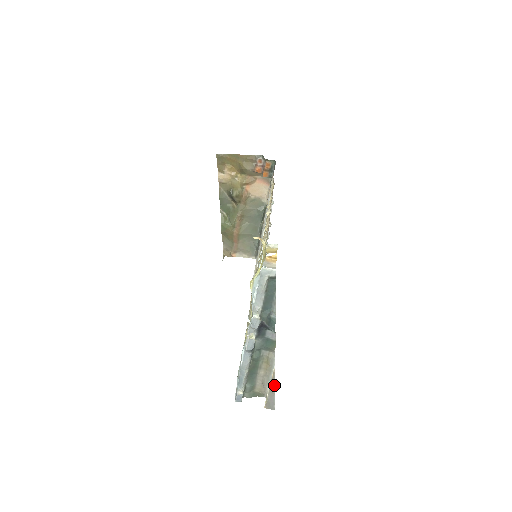
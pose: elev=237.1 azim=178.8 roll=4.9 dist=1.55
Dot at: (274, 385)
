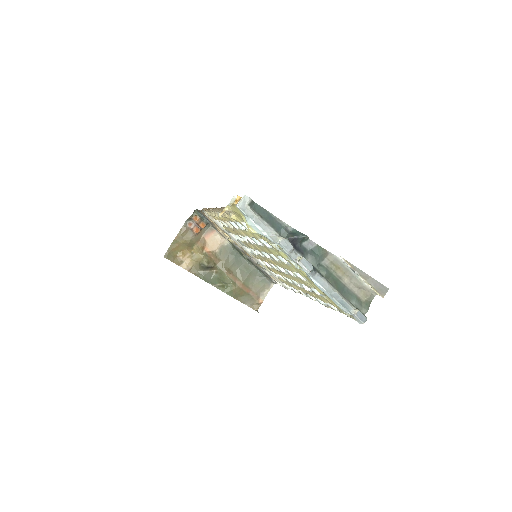
Dot at: (360, 270)
